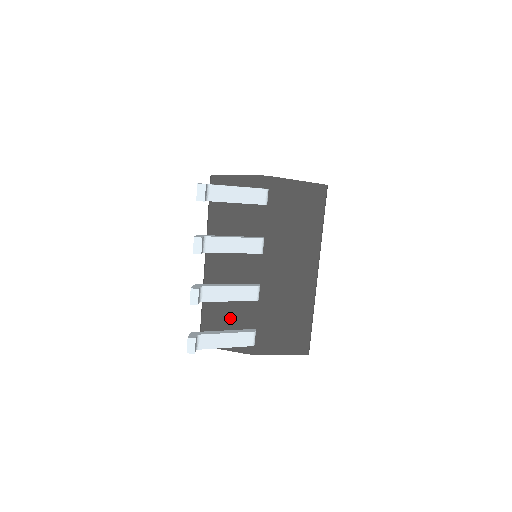
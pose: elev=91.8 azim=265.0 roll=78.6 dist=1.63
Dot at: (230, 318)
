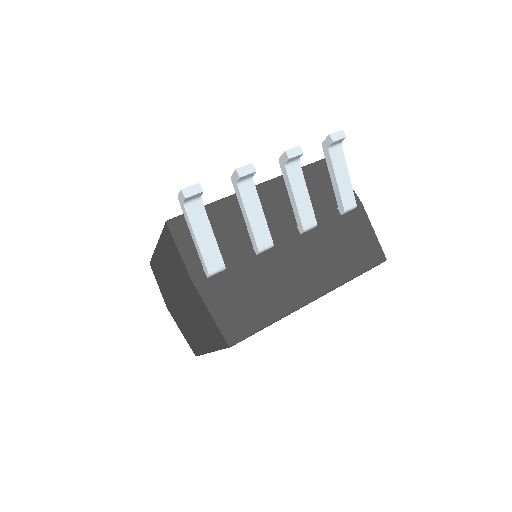
Dot at: (218, 237)
